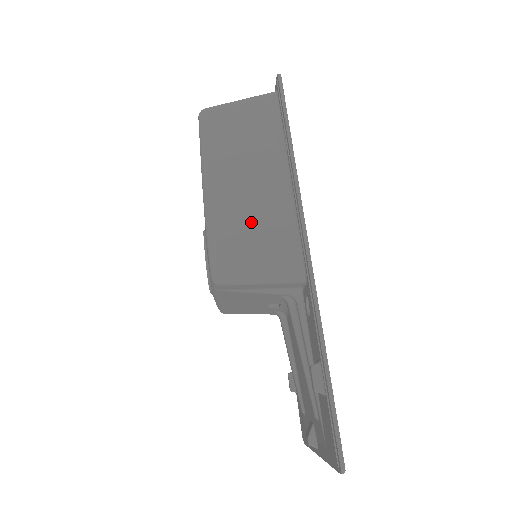
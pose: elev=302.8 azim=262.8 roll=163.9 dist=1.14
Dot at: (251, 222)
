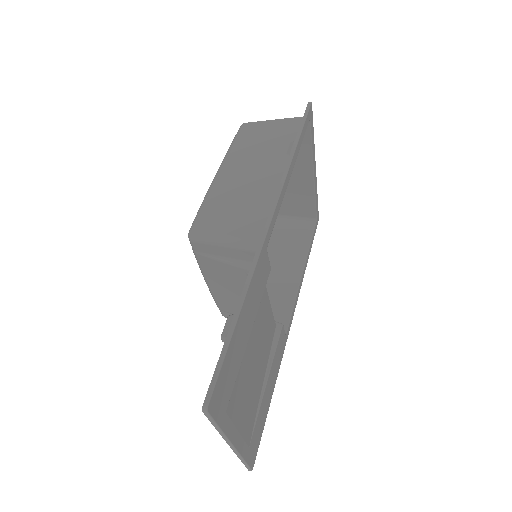
Dot at: (238, 198)
